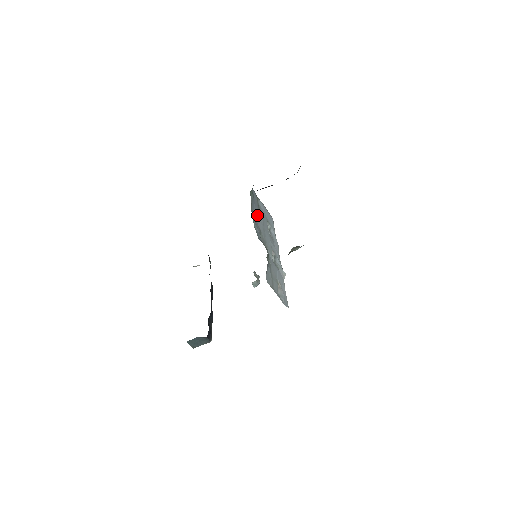
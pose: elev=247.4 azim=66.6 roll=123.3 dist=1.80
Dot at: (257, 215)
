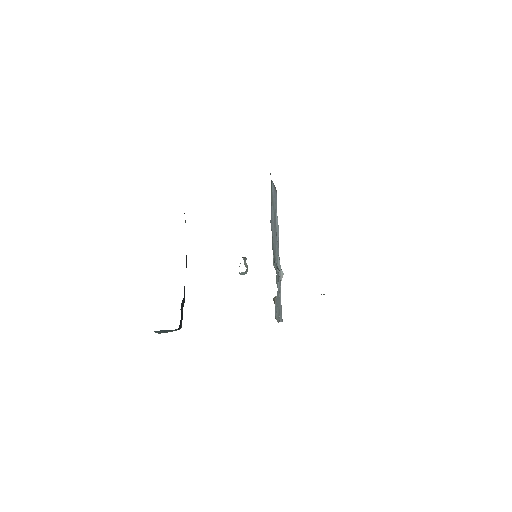
Dot at: occluded
